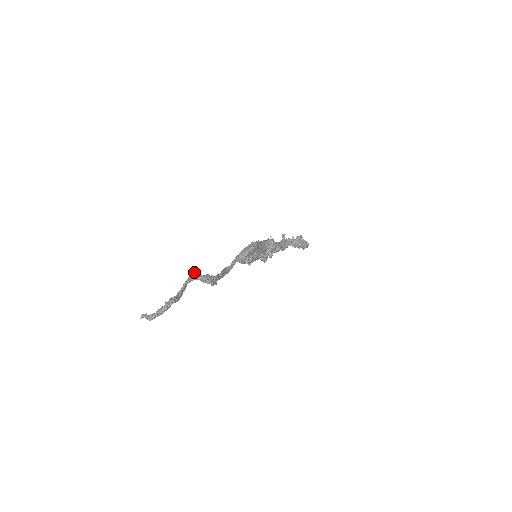
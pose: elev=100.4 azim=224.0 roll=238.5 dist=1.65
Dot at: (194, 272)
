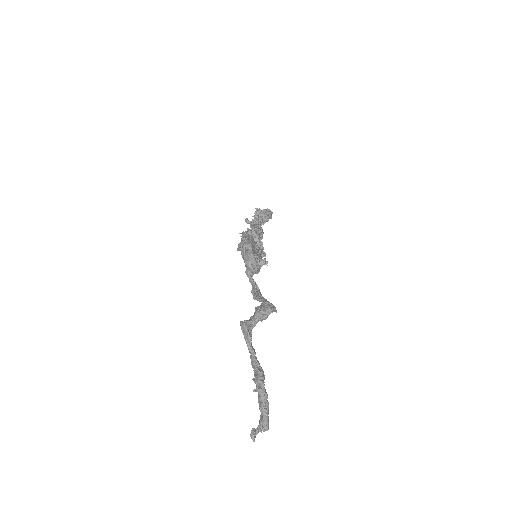
Dot at: (243, 321)
